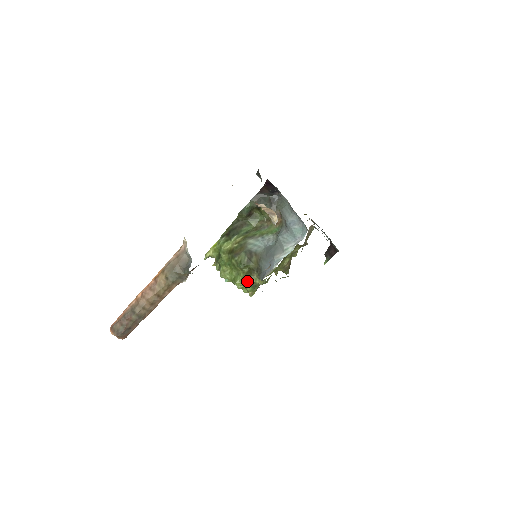
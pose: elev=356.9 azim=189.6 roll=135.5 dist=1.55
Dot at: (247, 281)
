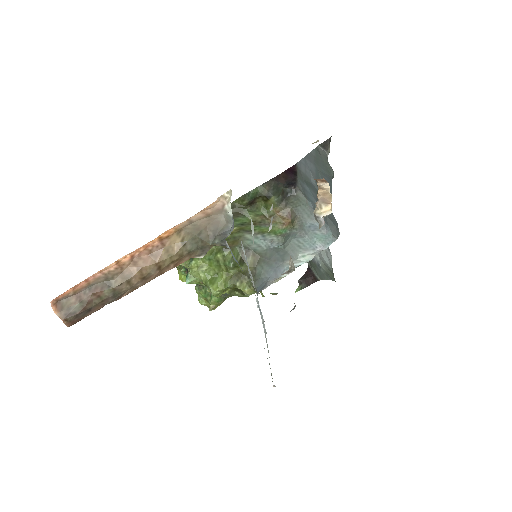
Dot at: (230, 287)
